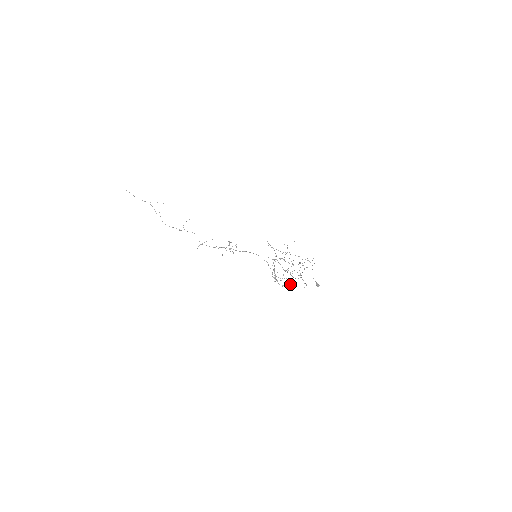
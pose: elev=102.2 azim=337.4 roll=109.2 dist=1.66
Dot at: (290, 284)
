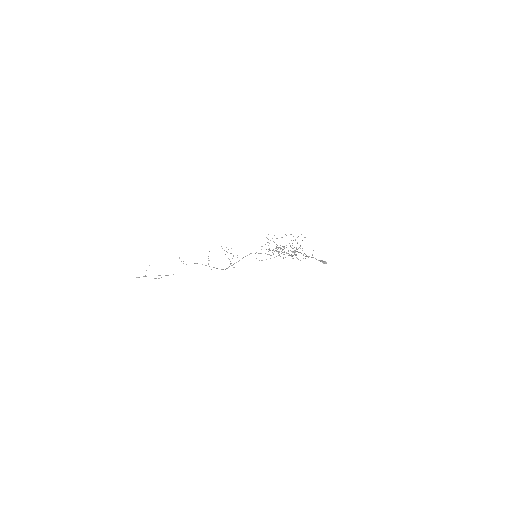
Dot at: occluded
